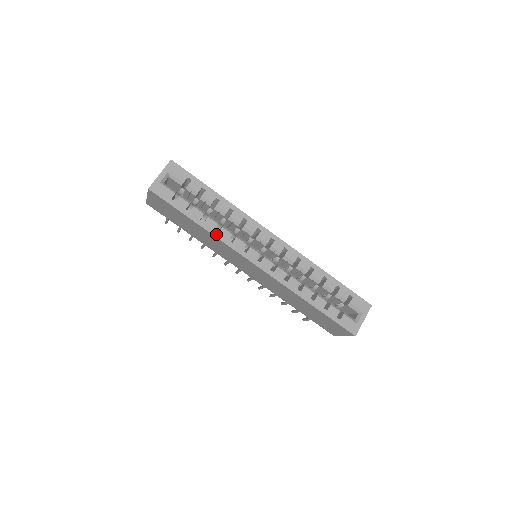
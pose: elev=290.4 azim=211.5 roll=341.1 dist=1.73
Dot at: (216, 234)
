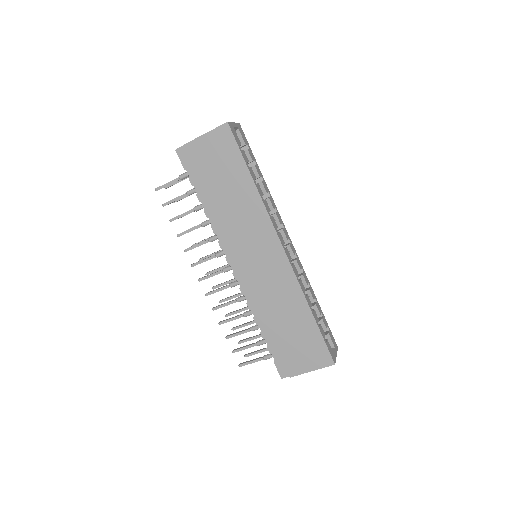
Dot at: (263, 200)
